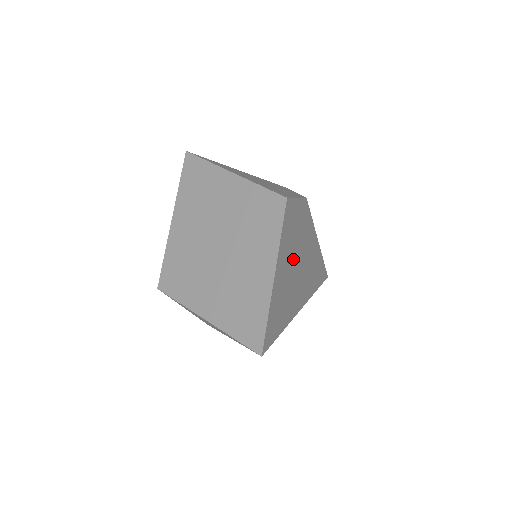
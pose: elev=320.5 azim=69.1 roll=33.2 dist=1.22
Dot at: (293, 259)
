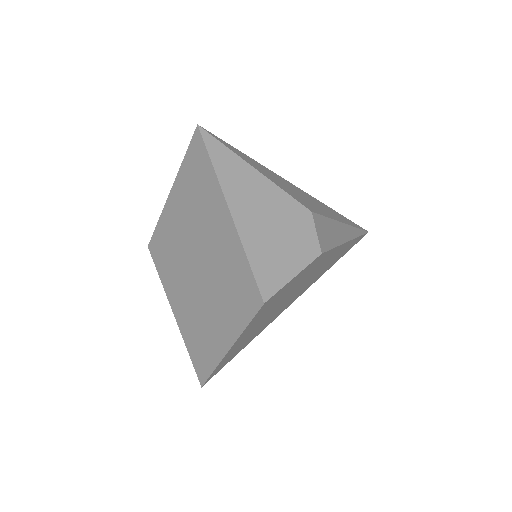
Dot at: (276, 307)
